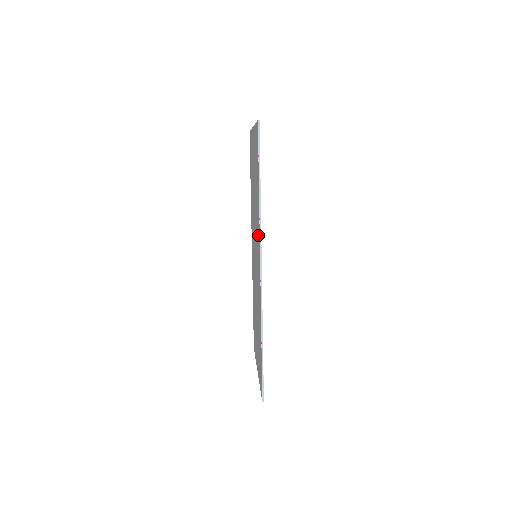
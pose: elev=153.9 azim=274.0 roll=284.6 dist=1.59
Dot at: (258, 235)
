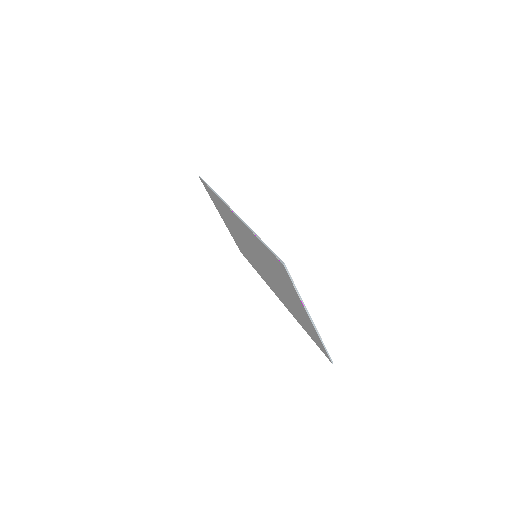
Dot at: (283, 301)
